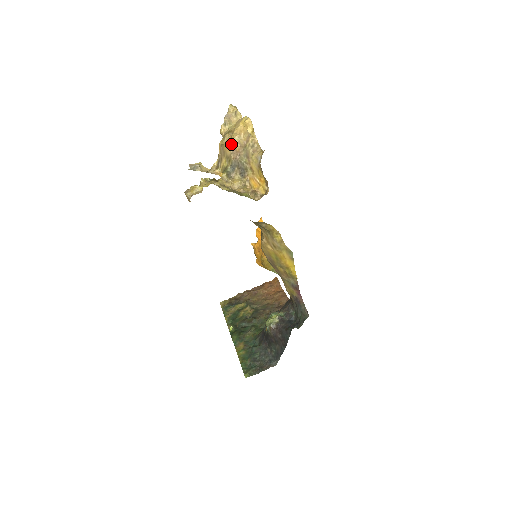
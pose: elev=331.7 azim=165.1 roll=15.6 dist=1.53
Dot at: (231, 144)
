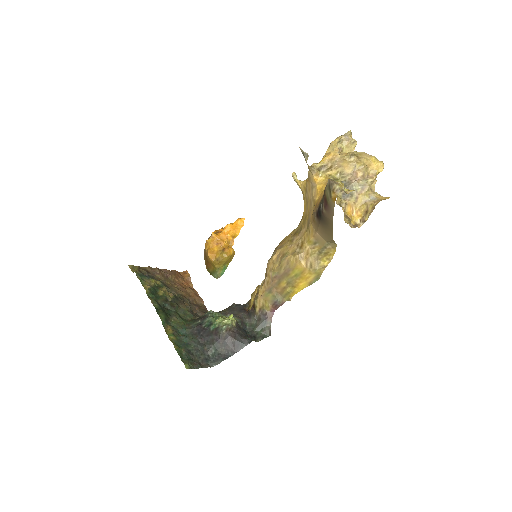
Dot at: (357, 167)
